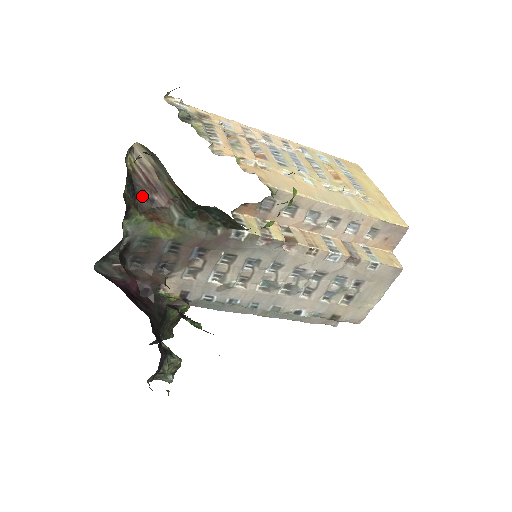
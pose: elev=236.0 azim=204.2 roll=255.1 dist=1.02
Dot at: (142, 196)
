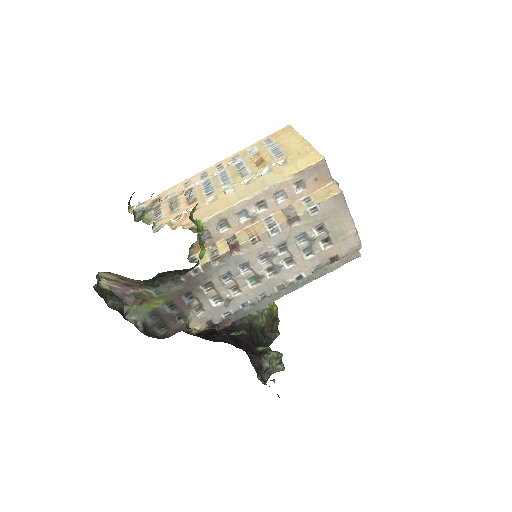
Dot at: (125, 296)
